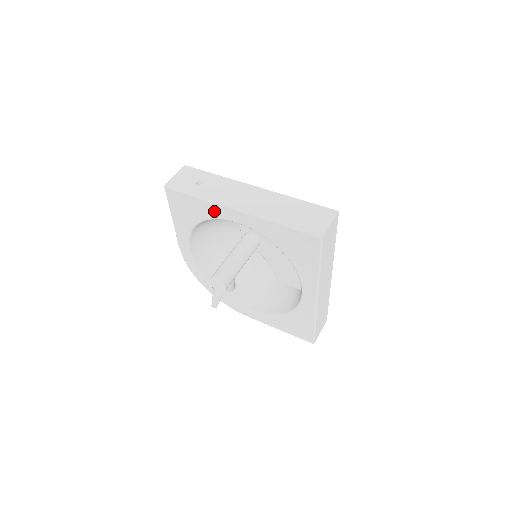
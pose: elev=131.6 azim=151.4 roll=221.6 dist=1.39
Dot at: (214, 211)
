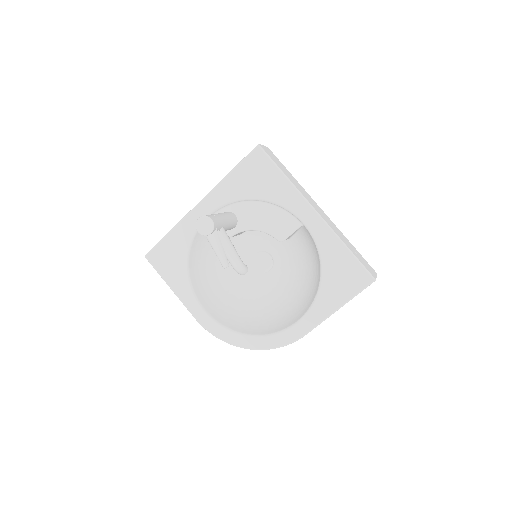
Dot at: (187, 229)
